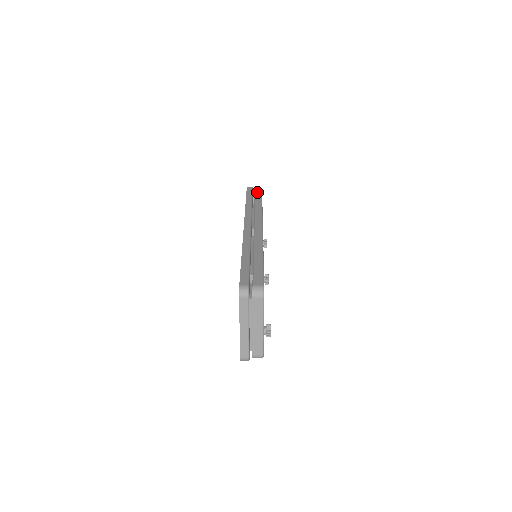
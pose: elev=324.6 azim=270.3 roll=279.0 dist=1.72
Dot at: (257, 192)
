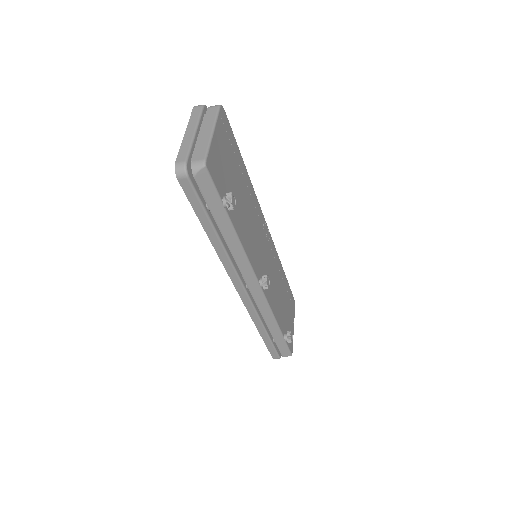
Dot at: occluded
